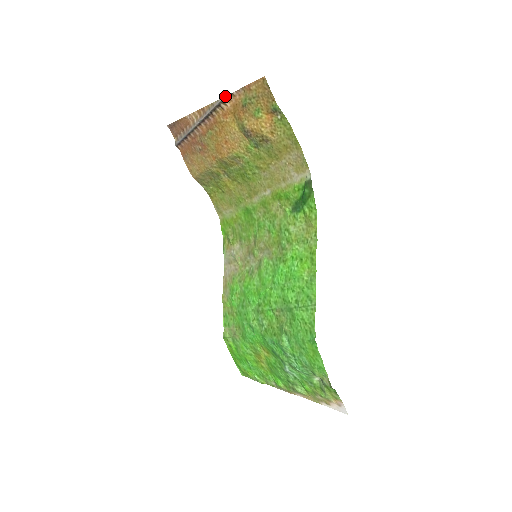
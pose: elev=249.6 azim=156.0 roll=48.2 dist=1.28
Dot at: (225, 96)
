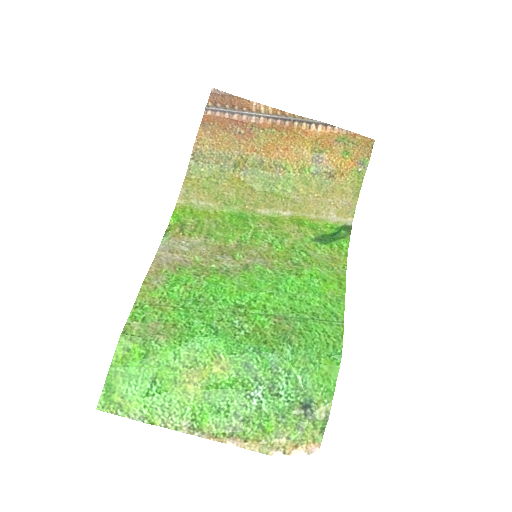
Dot at: (325, 123)
